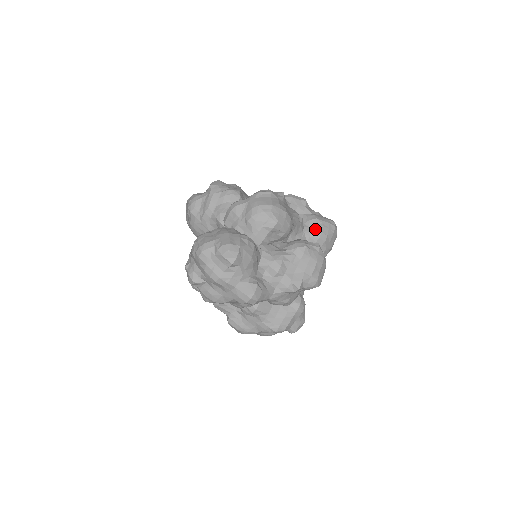
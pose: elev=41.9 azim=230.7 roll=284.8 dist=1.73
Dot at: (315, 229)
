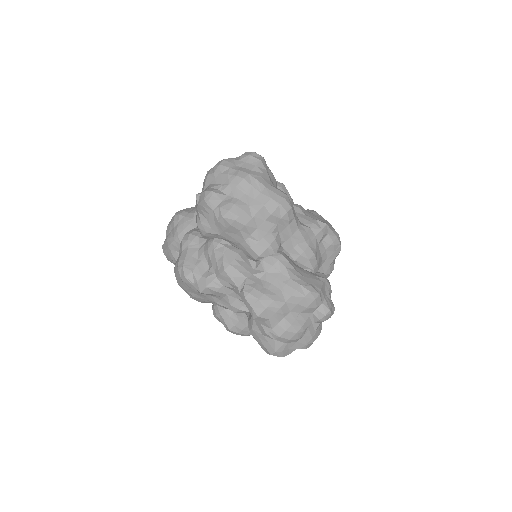
Dot at: occluded
